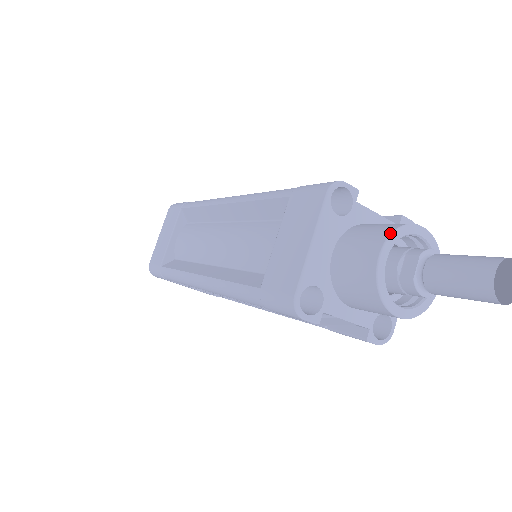
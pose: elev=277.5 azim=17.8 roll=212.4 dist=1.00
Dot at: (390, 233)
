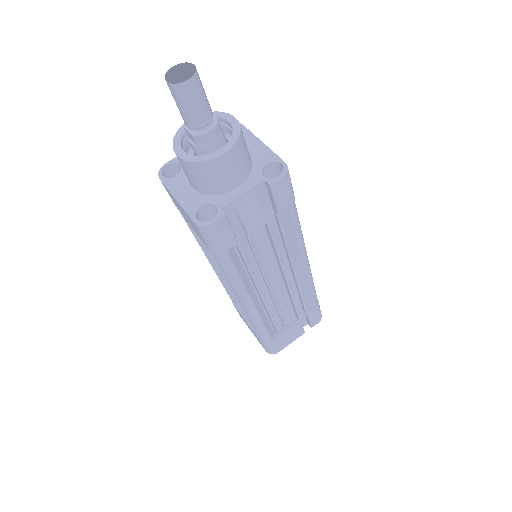
Dot at: occluded
